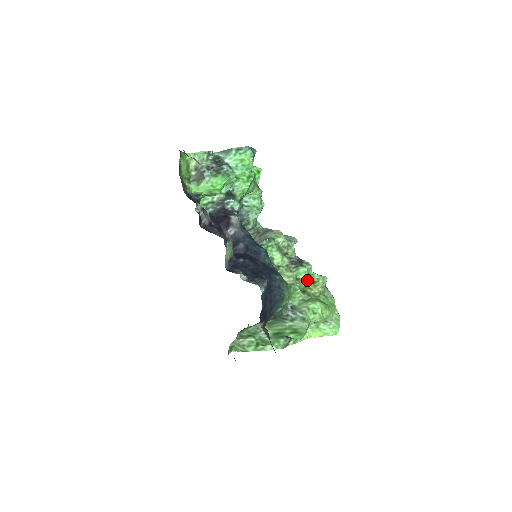
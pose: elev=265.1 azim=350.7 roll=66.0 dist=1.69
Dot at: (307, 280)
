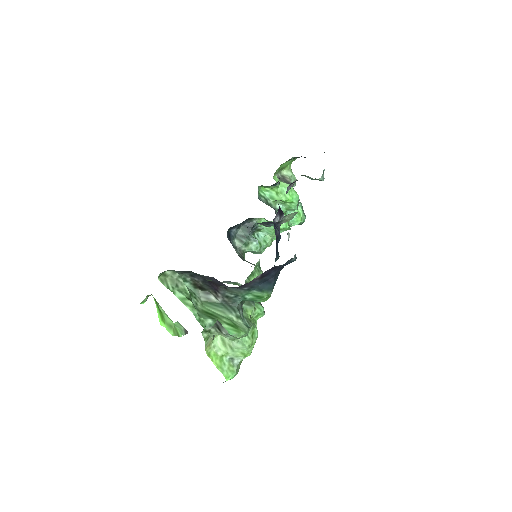
Dot at: (253, 318)
